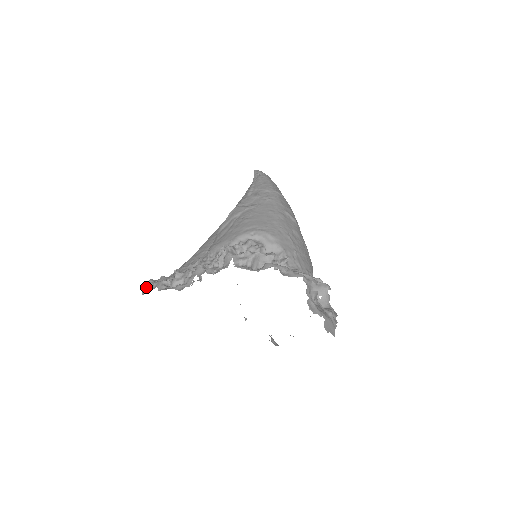
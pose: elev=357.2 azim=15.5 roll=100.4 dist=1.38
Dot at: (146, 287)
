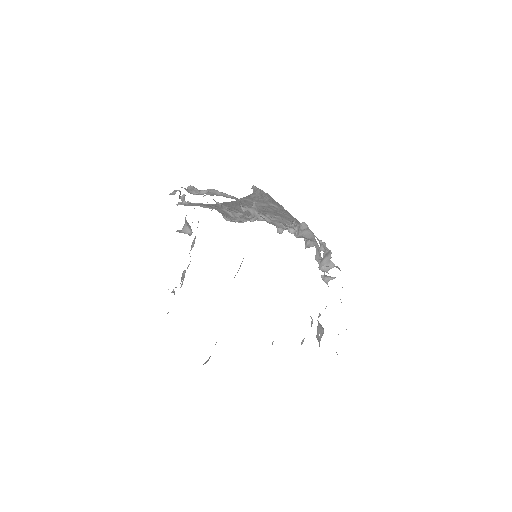
Dot at: (194, 189)
